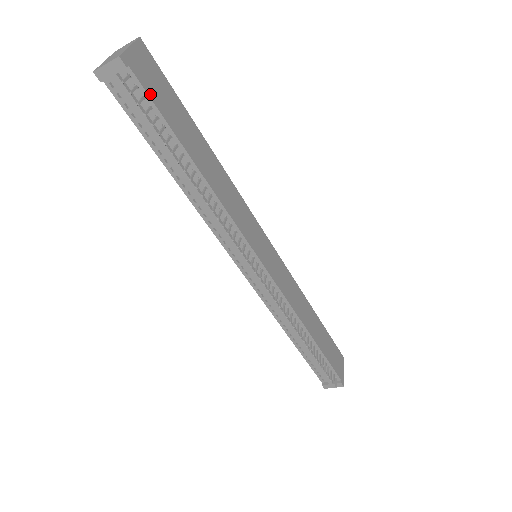
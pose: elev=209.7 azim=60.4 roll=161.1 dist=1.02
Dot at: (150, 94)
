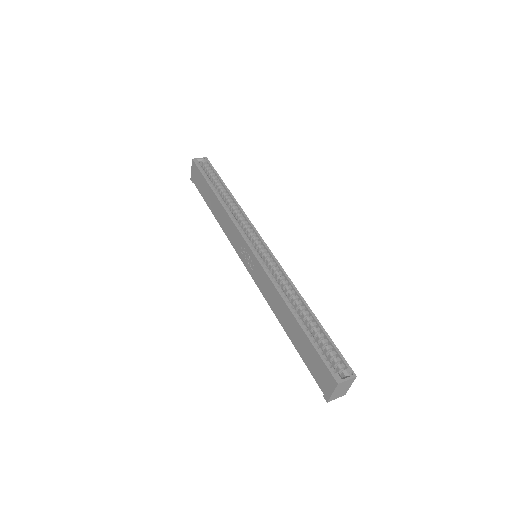
Dot at: occluded
